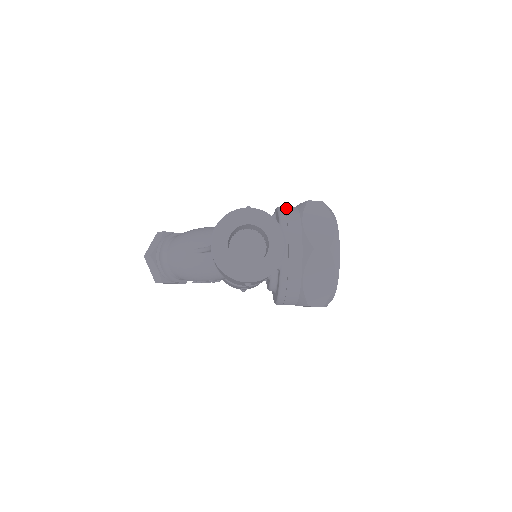
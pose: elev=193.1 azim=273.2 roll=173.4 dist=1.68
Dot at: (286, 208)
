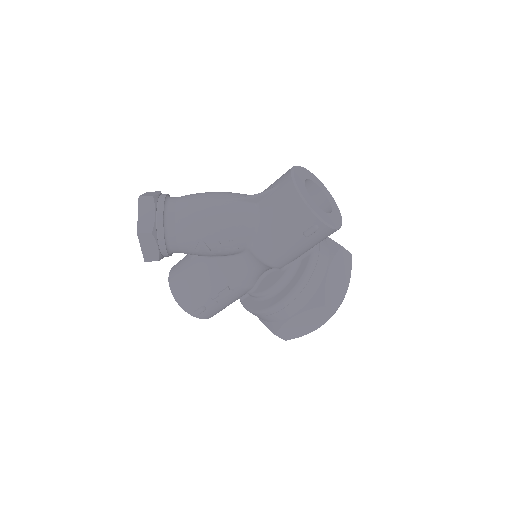
Dot at: occluded
